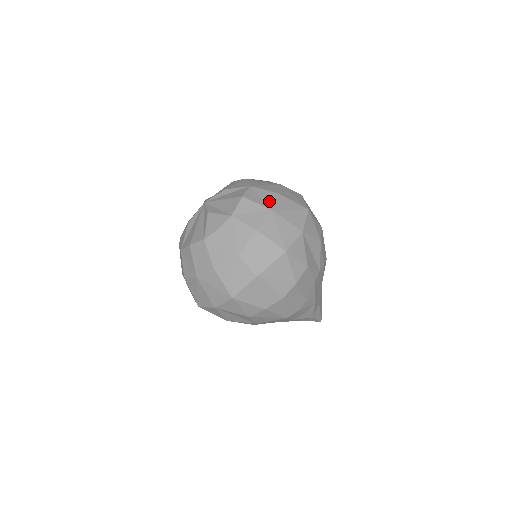
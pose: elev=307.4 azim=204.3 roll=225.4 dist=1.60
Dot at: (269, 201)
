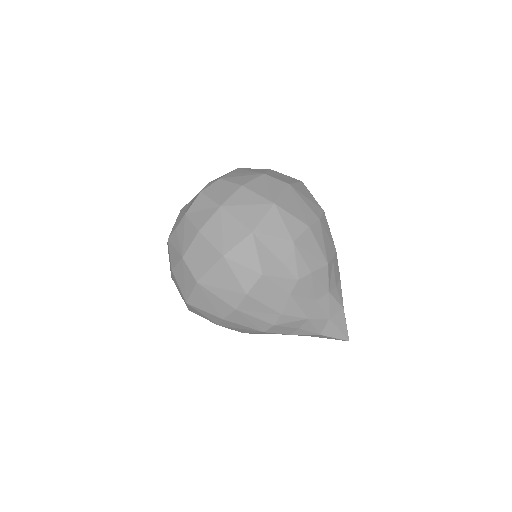
Dot at: (225, 196)
